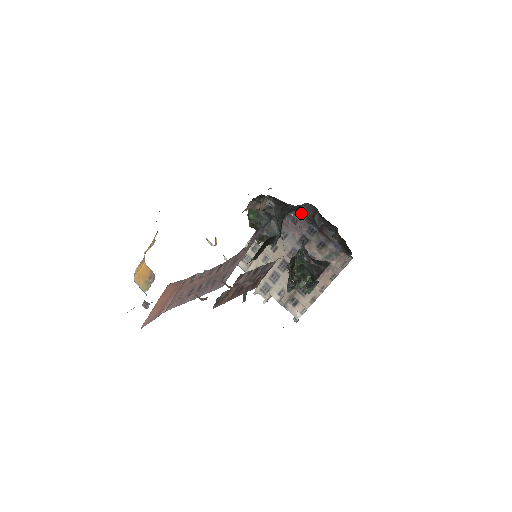
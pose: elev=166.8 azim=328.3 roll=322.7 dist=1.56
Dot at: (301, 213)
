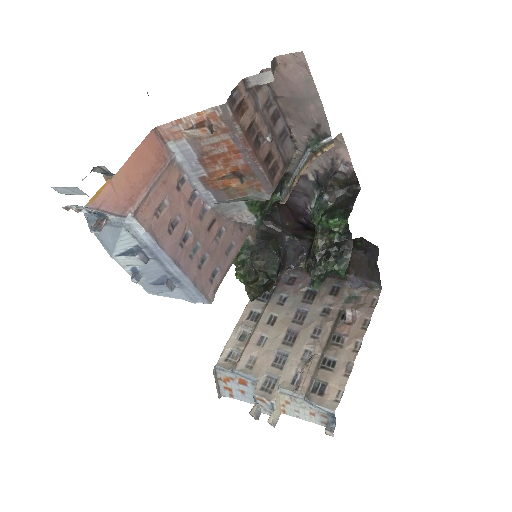
Dot at: (298, 268)
